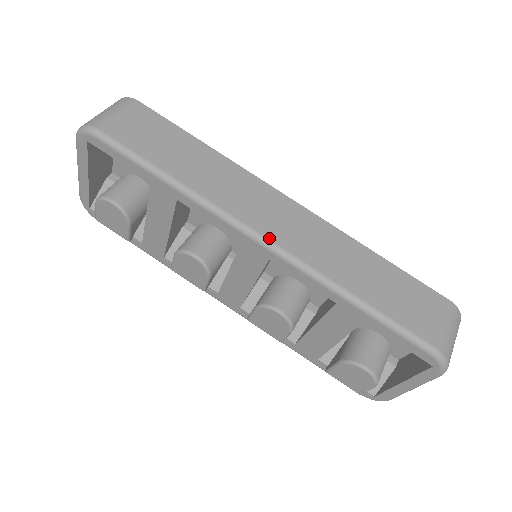
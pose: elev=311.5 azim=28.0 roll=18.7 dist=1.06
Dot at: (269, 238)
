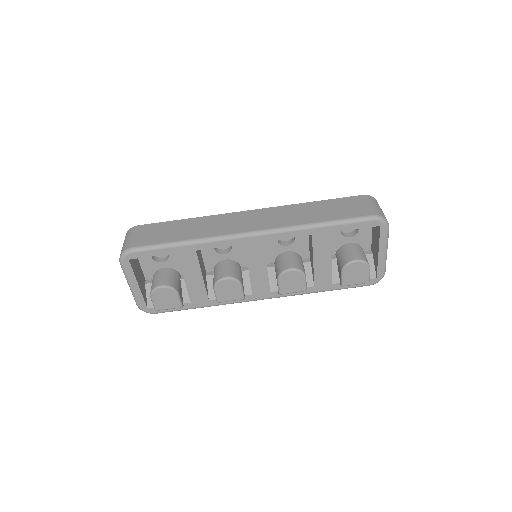
Dot at: (255, 230)
